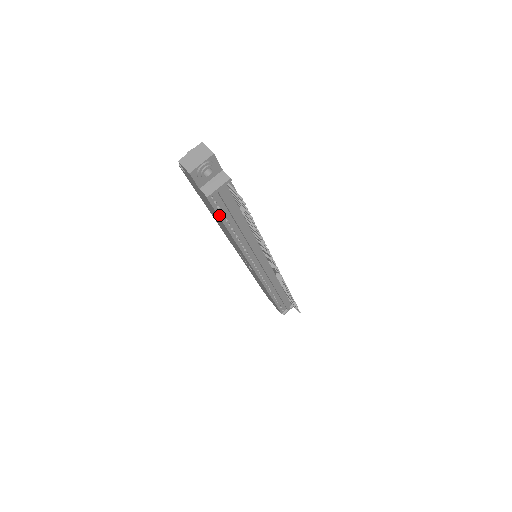
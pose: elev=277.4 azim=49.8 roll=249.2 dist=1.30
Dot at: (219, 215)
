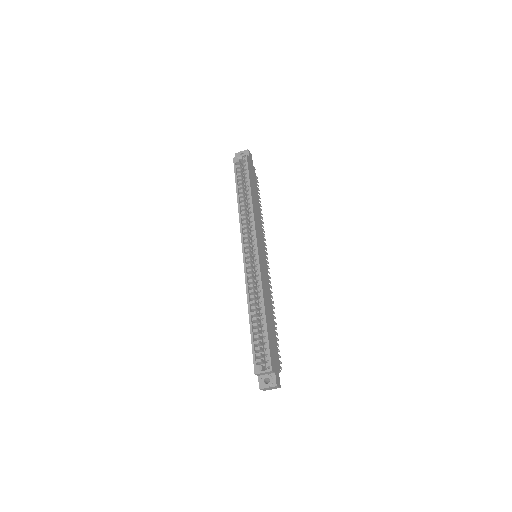
Dot at: occluded
